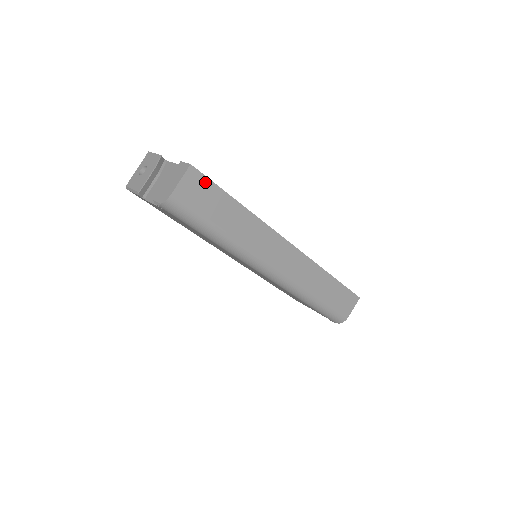
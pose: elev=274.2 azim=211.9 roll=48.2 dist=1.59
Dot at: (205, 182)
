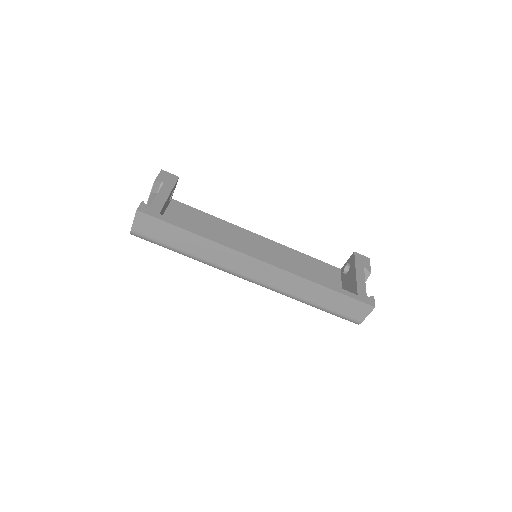
Dot at: (154, 220)
